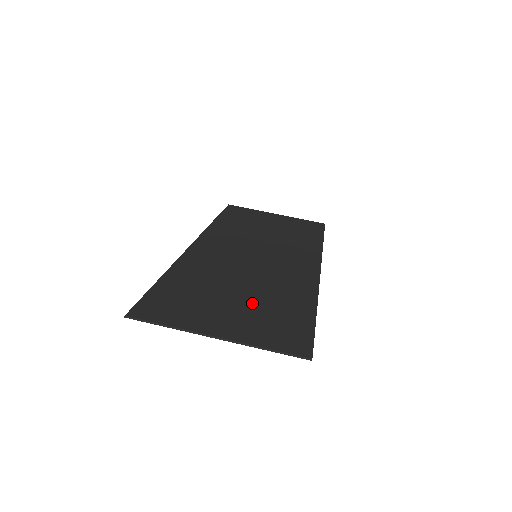
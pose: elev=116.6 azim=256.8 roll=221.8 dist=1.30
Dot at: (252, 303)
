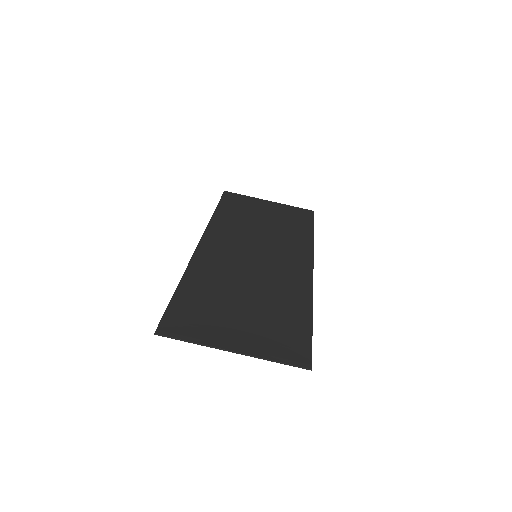
Dot at: (258, 312)
